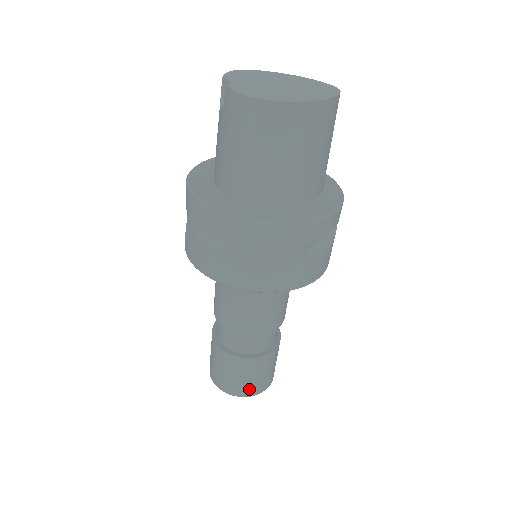
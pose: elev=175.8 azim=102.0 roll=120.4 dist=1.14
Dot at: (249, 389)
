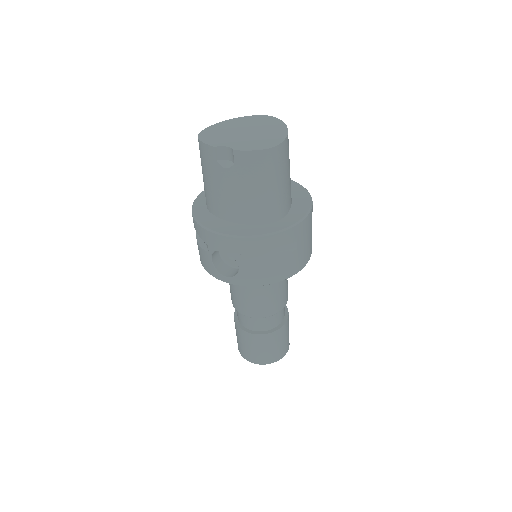
Dot at: (287, 346)
